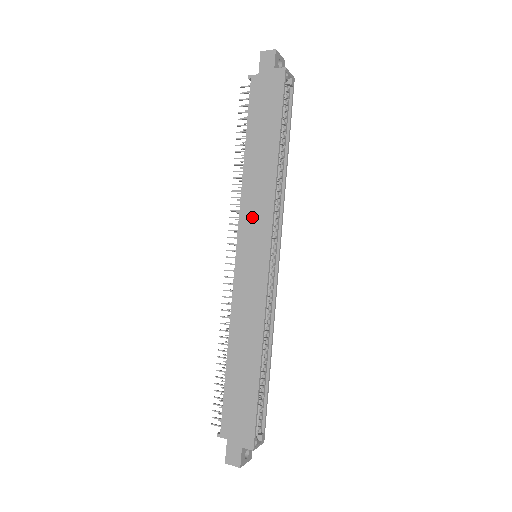
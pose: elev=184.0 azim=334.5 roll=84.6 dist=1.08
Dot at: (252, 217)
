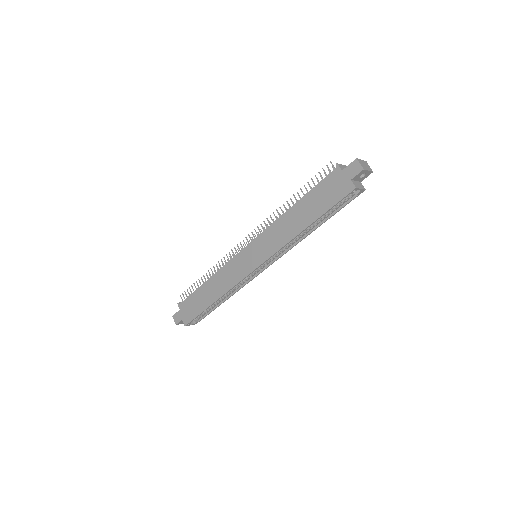
Dot at: (267, 241)
